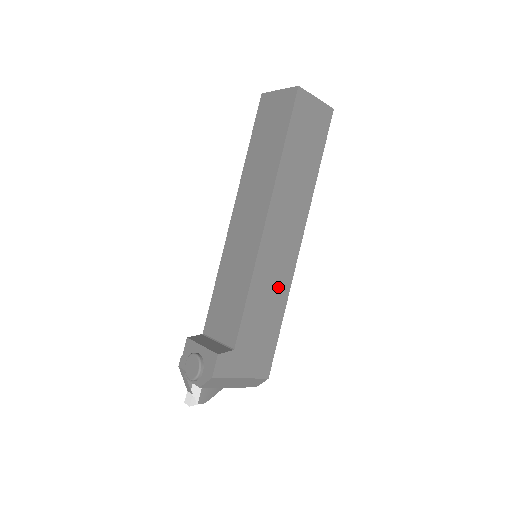
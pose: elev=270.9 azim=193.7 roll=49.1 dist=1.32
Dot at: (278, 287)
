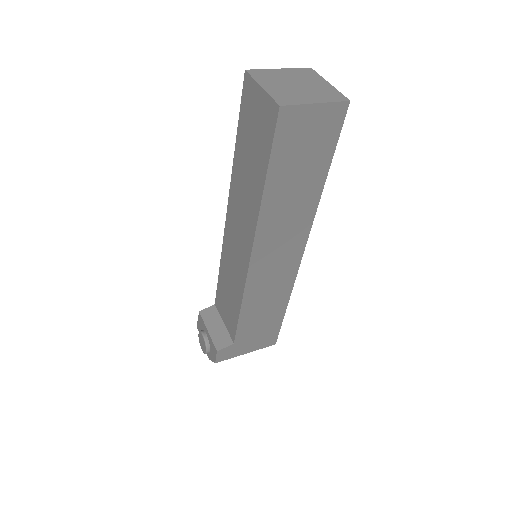
Dot at: (277, 293)
